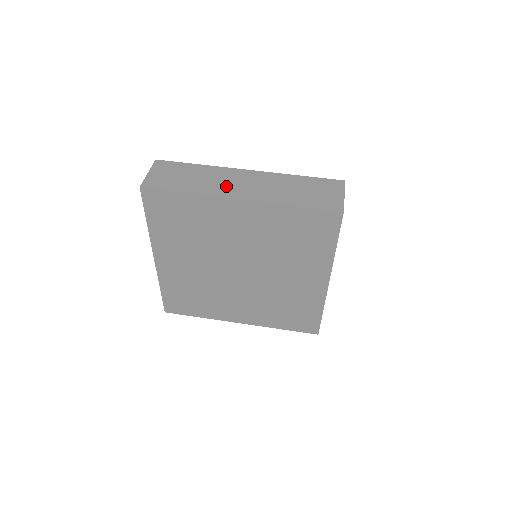
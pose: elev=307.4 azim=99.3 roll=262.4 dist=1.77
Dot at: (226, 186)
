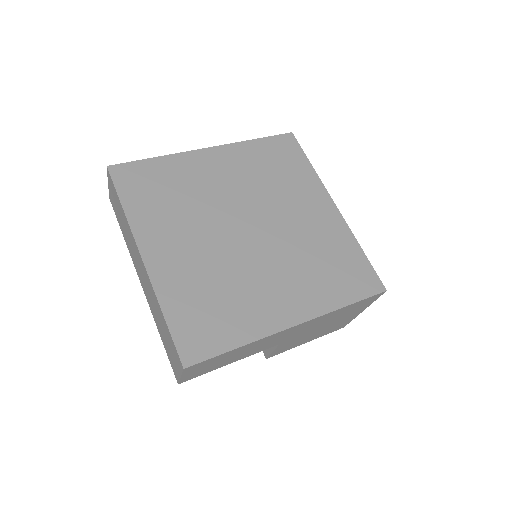
Dot at: occluded
